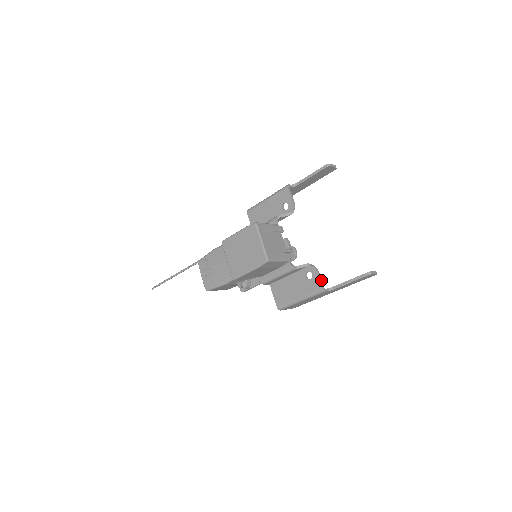
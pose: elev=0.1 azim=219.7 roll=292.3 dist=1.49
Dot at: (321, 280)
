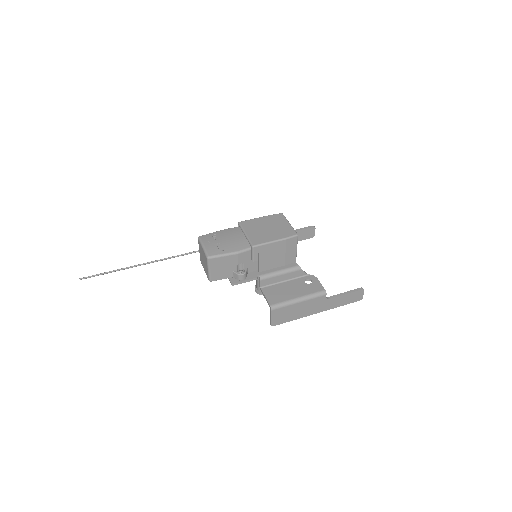
Dot at: (321, 285)
